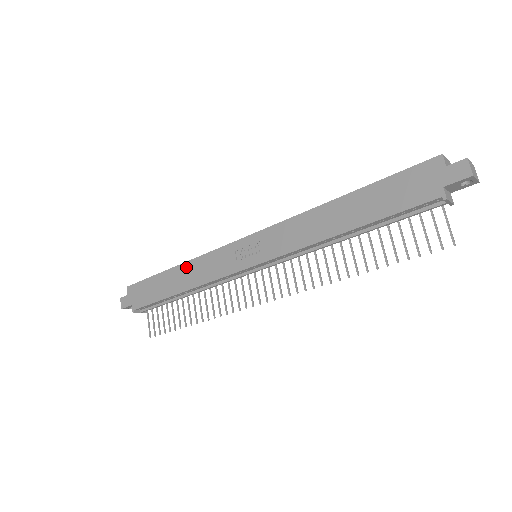
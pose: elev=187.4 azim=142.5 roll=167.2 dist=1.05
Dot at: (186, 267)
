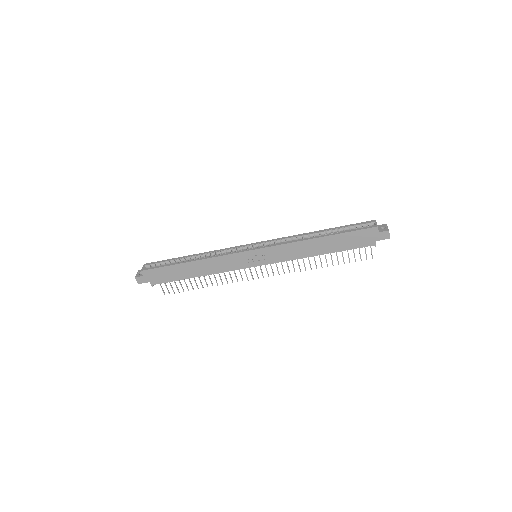
Dot at: (201, 263)
